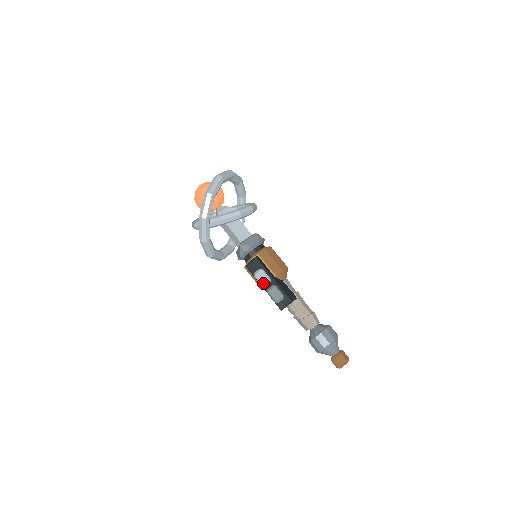
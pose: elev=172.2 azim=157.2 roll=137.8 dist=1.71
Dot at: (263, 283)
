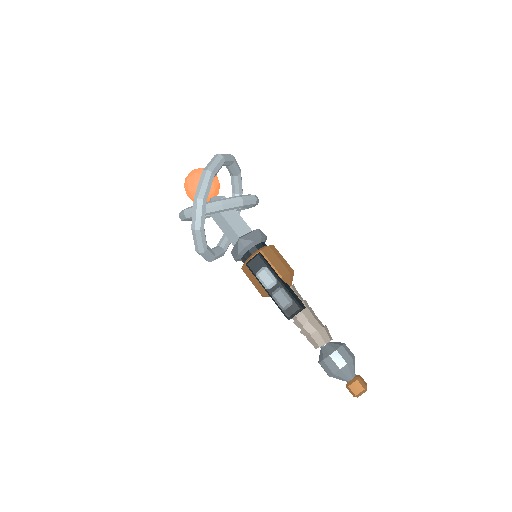
Dot at: (268, 284)
